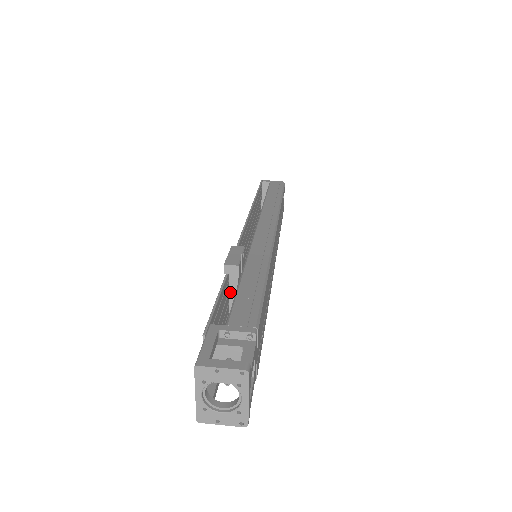
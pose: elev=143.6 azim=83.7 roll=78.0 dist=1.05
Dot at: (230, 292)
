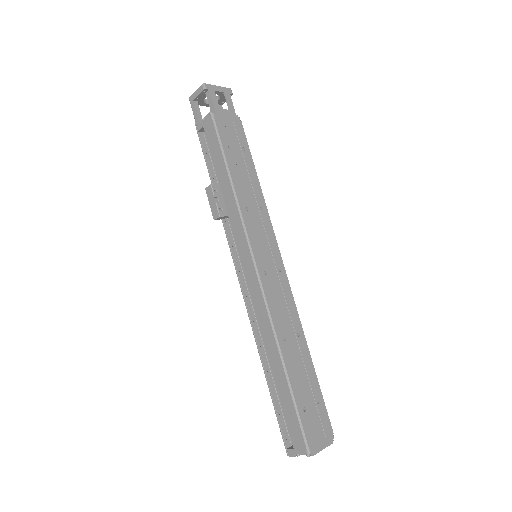
Dot at: occluded
